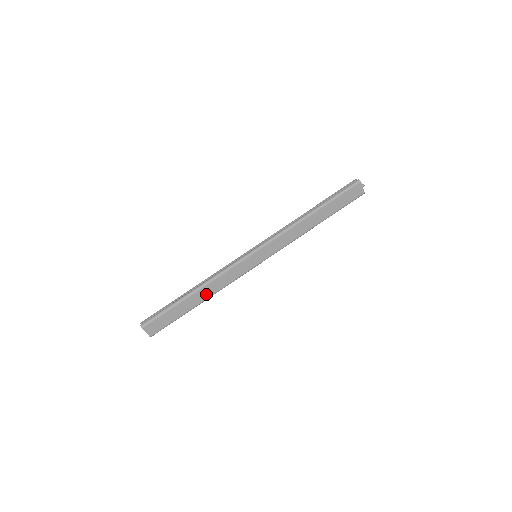
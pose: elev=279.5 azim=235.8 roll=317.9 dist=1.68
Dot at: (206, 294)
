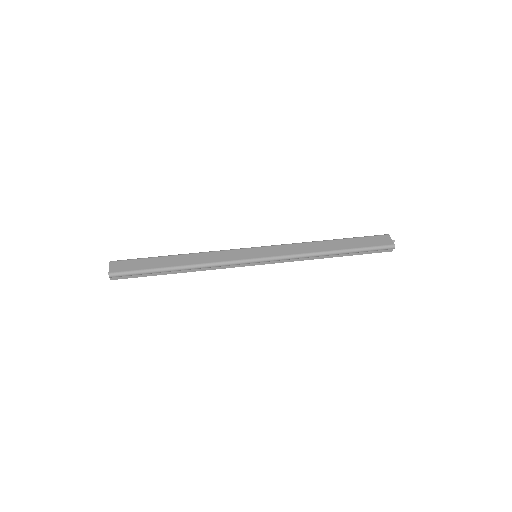
Dot at: (188, 261)
